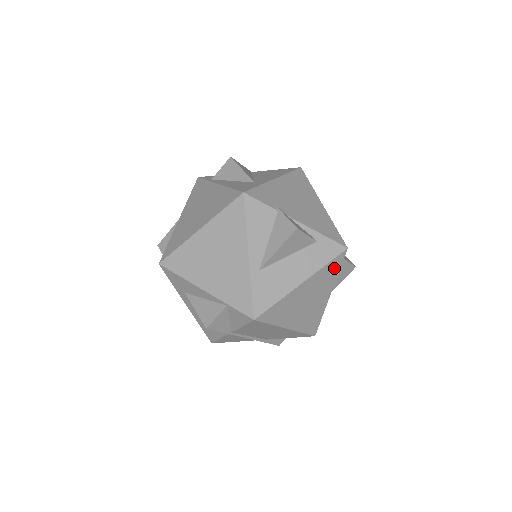
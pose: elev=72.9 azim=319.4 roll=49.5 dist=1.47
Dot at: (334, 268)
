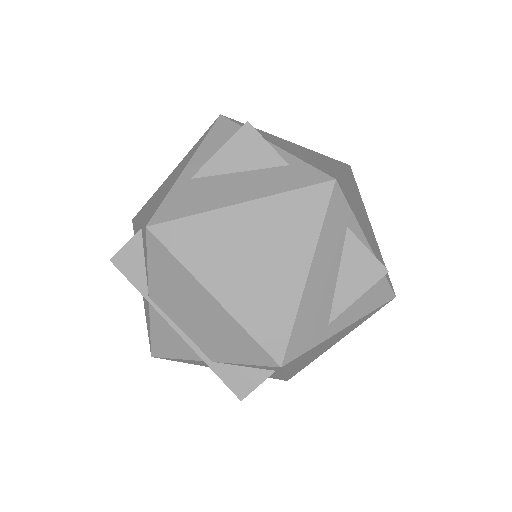
Dot at: (310, 210)
